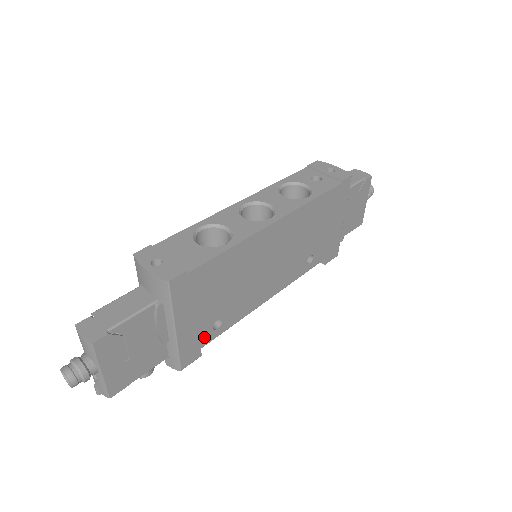
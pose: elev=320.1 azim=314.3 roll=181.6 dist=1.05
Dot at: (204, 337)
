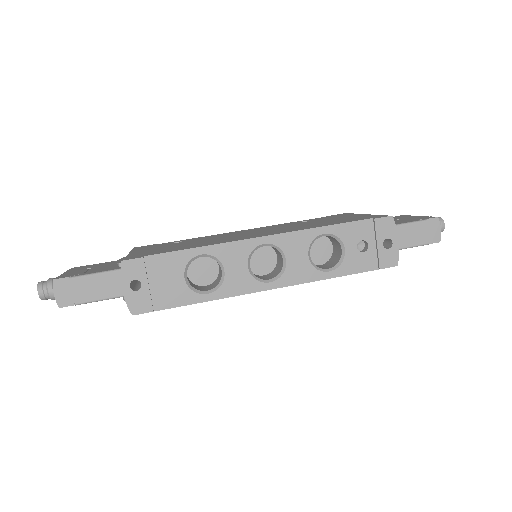
Dot at: occluded
